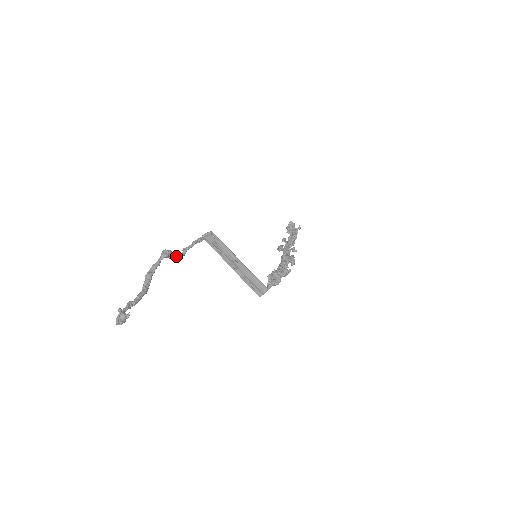
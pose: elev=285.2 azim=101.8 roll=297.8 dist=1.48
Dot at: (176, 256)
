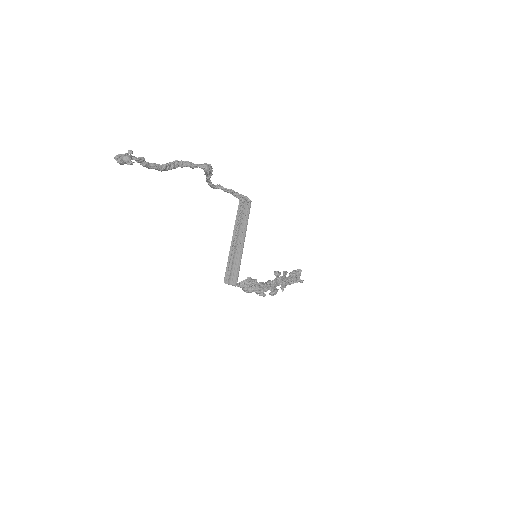
Dot at: (210, 181)
